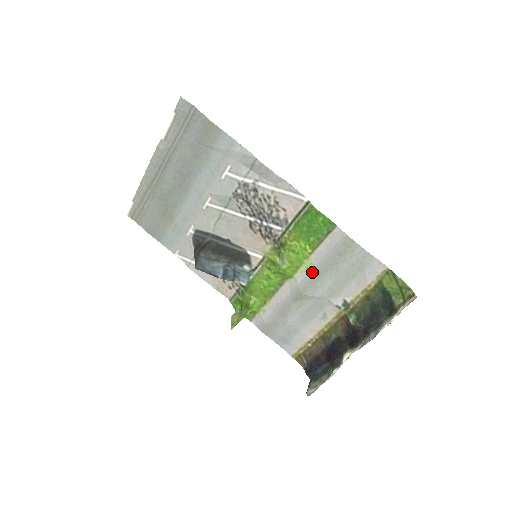
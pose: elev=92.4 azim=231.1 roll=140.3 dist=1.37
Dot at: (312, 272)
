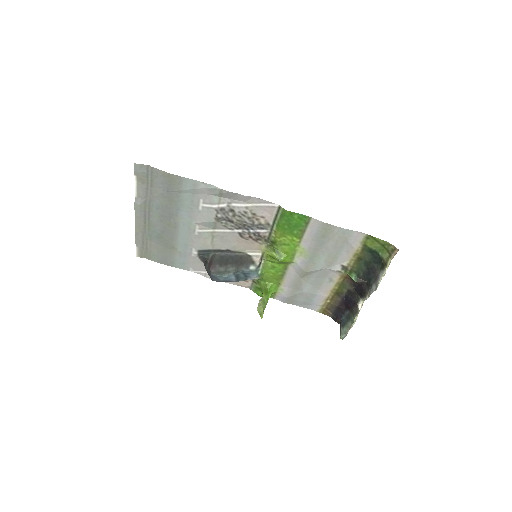
Dot at: (307, 255)
